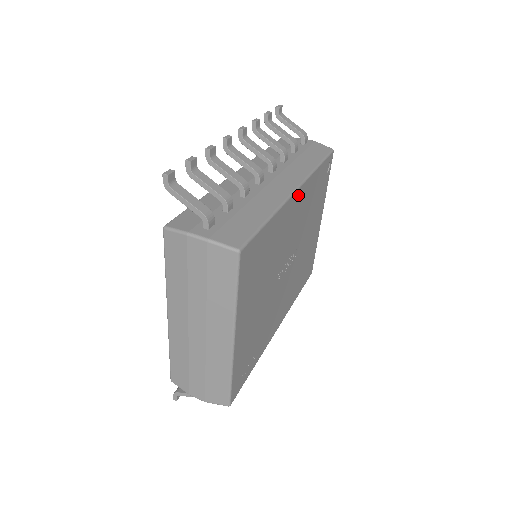
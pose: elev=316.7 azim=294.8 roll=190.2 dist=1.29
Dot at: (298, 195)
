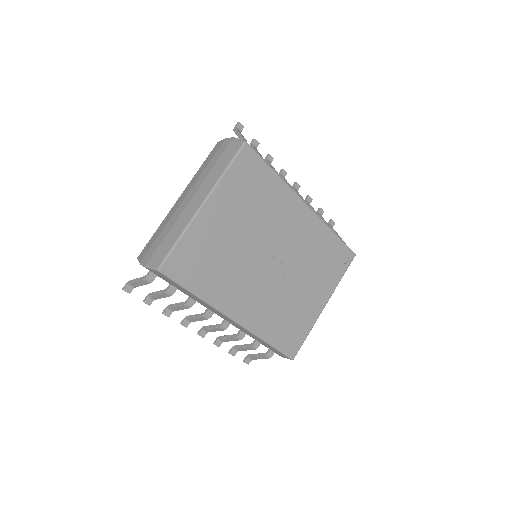
Dot at: (306, 212)
